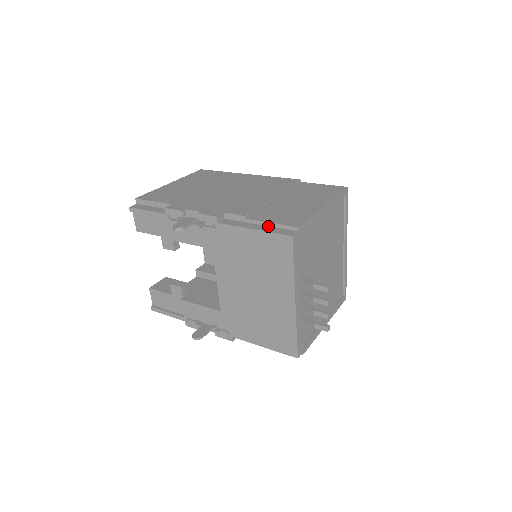
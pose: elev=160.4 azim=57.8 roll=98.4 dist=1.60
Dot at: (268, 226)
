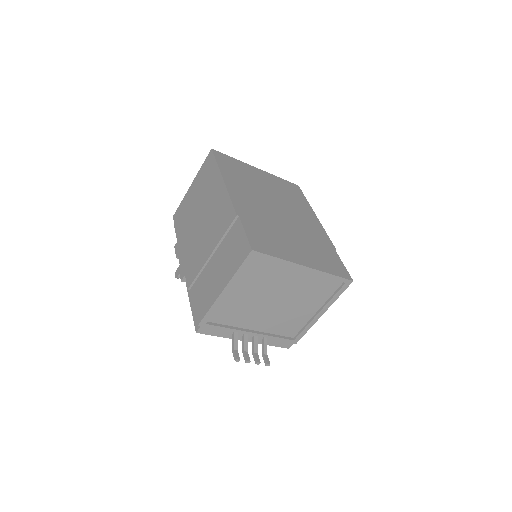
Dot at: occluded
